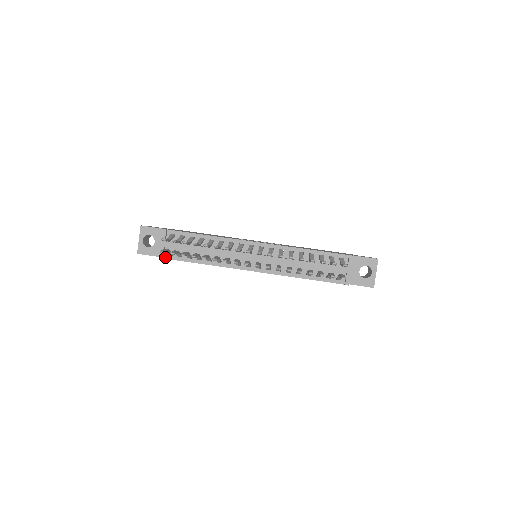
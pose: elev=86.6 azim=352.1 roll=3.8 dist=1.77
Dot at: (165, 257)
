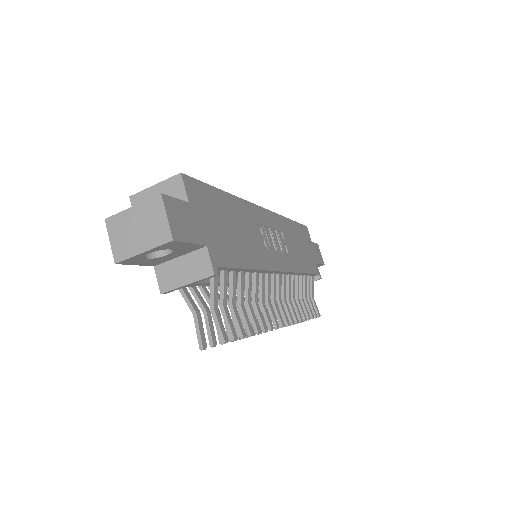
Dot at: occluded
